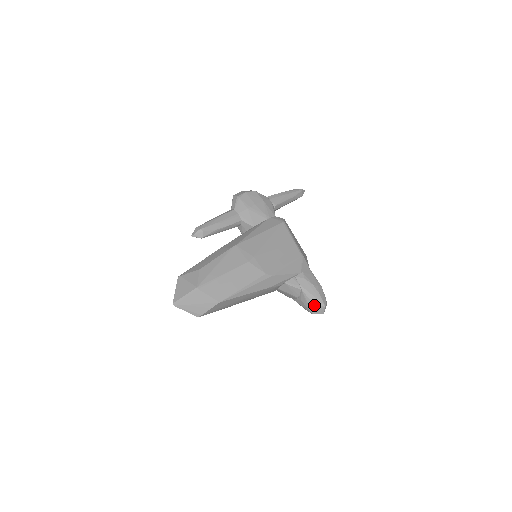
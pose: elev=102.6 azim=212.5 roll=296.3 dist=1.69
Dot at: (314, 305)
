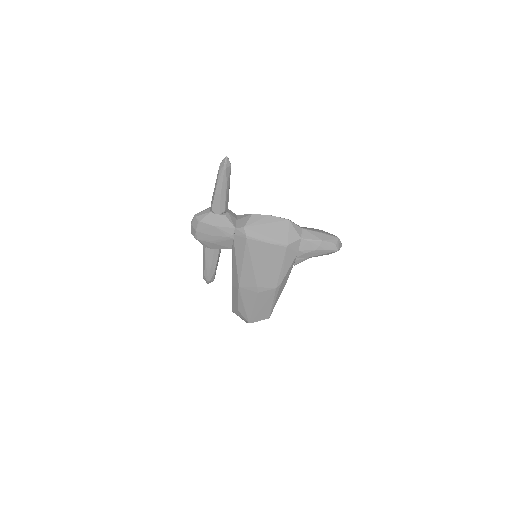
Dot at: occluded
